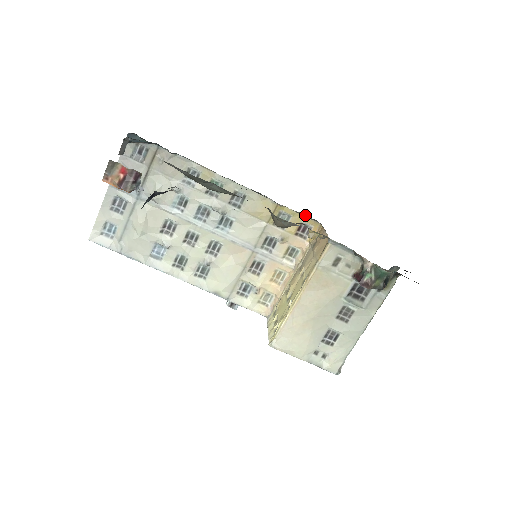
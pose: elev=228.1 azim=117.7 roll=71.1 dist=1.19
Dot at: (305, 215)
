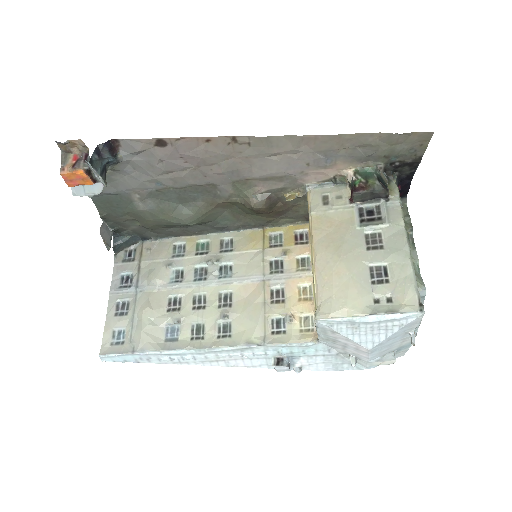
Dot at: (293, 223)
